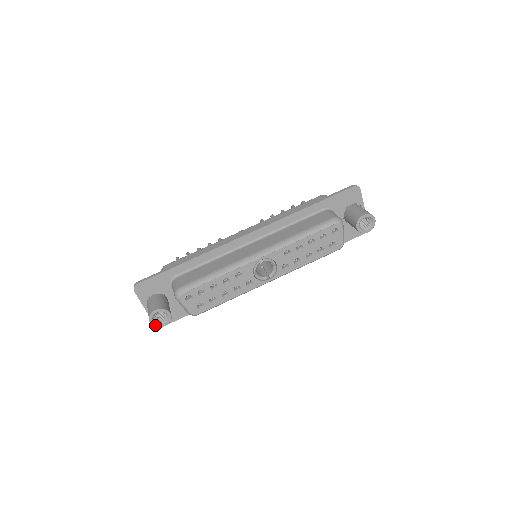
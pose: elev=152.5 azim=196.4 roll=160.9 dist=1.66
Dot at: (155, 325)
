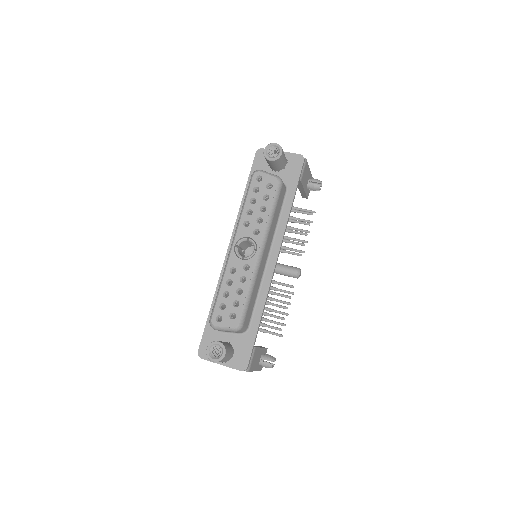
Dot at: (218, 360)
